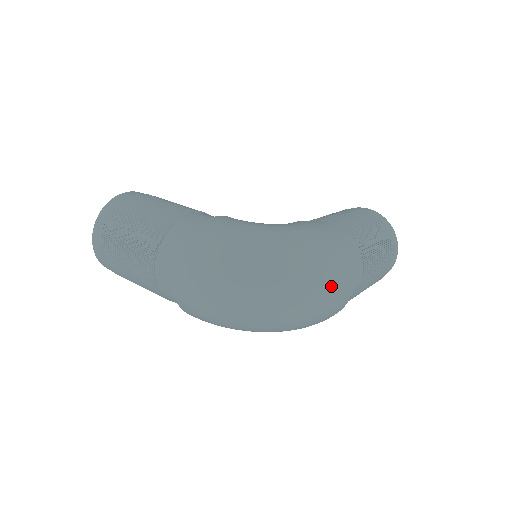
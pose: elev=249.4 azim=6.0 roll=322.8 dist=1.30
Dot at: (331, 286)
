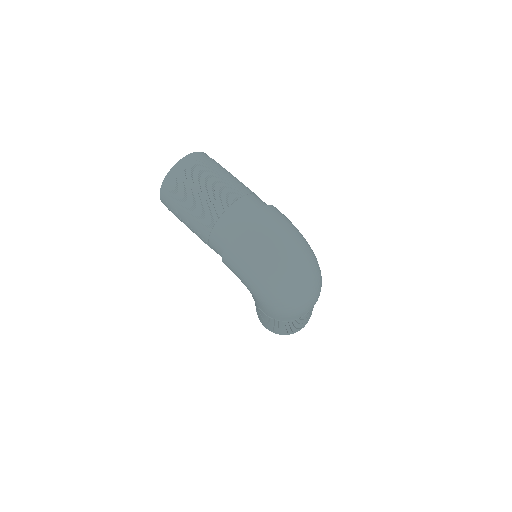
Dot at: (316, 292)
